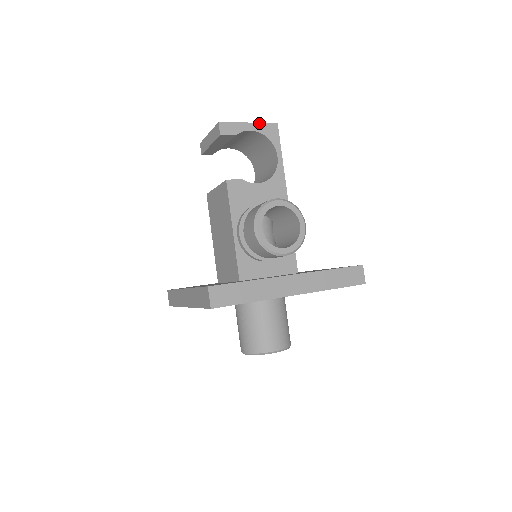
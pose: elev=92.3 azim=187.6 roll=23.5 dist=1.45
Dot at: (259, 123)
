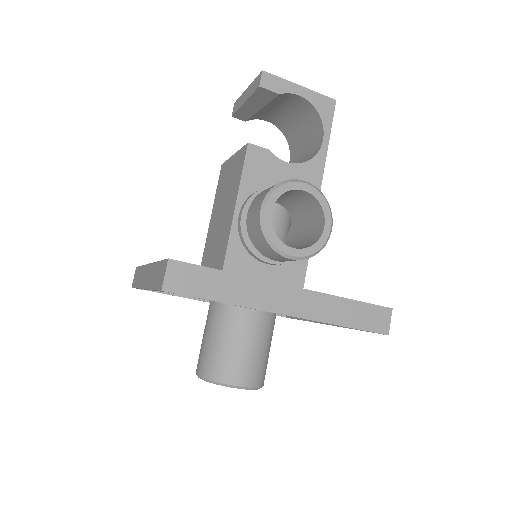
Dot at: (313, 91)
